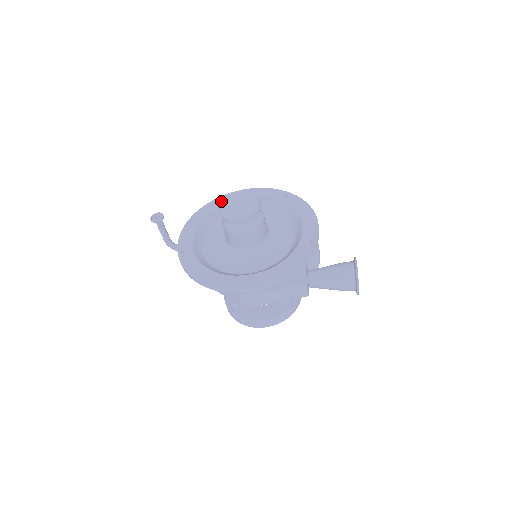
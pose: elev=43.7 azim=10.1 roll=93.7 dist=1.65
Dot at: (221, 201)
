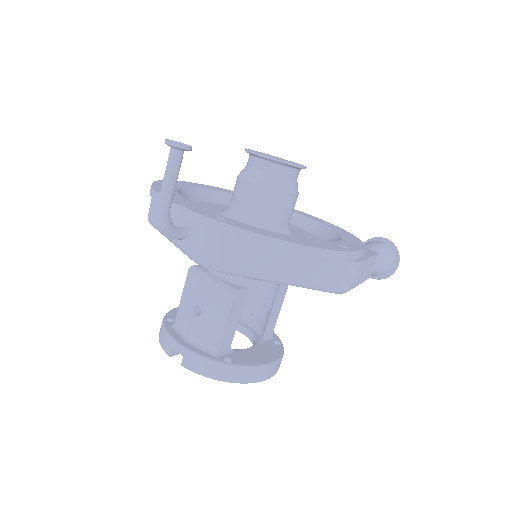
Dot at: occluded
